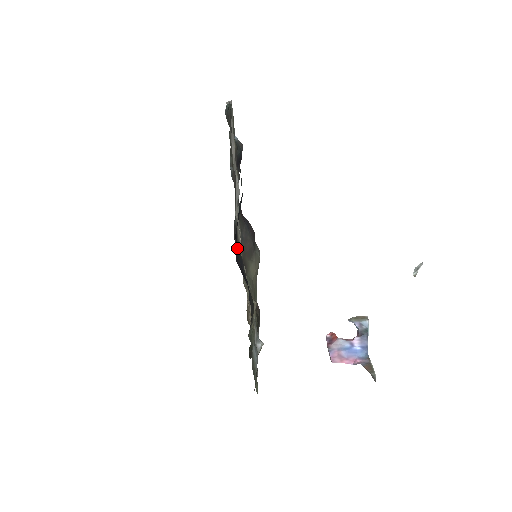
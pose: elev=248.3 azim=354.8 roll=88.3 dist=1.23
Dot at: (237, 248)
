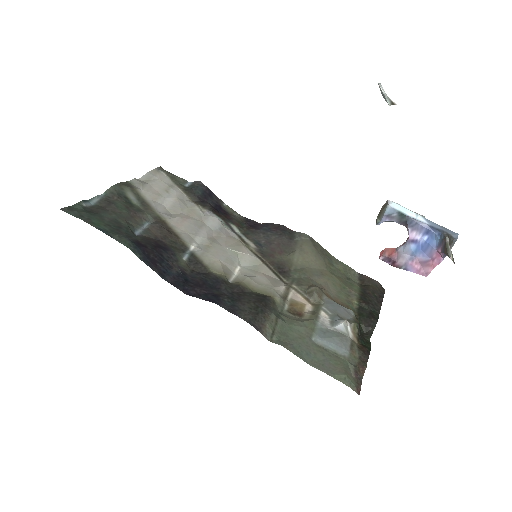
Dot at: (206, 275)
